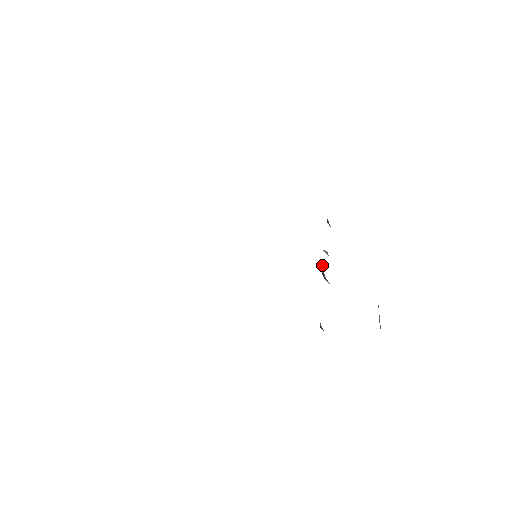
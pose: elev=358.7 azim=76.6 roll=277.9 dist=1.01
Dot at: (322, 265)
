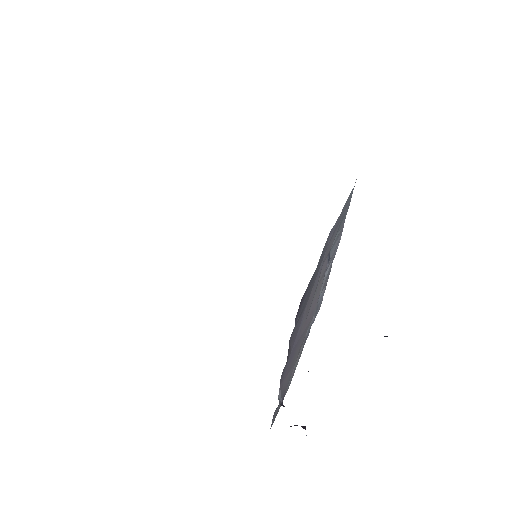
Dot at: occluded
